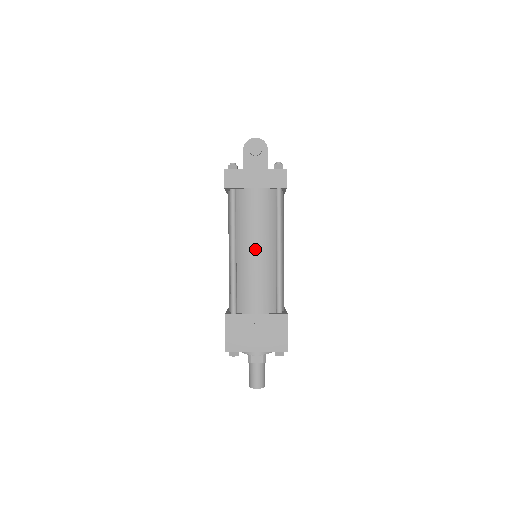
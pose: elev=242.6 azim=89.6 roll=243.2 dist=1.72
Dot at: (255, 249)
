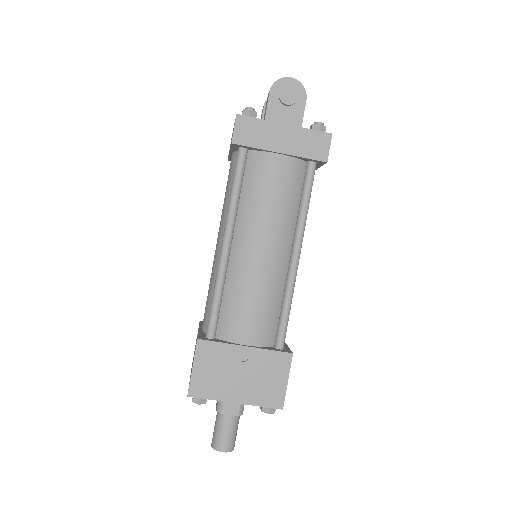
Dot at: (261, 247)
